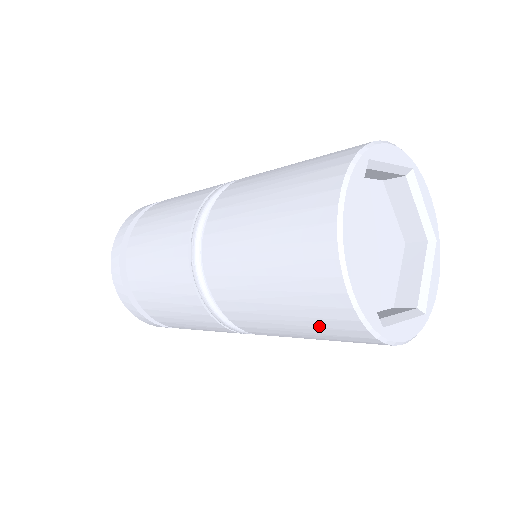
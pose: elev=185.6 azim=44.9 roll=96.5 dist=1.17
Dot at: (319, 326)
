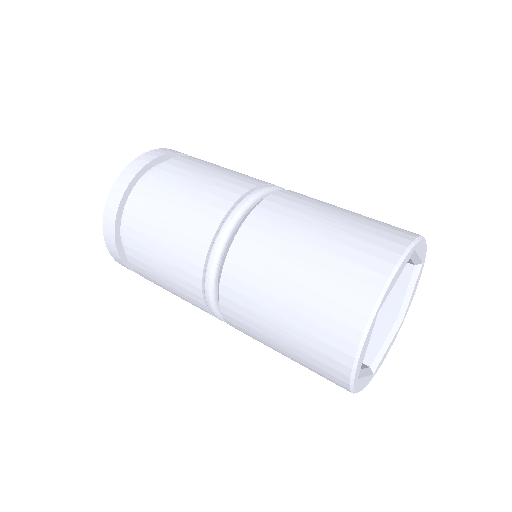
Dot at: occluded
